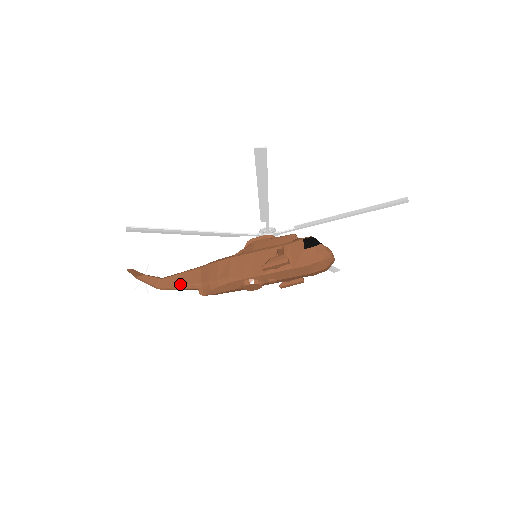
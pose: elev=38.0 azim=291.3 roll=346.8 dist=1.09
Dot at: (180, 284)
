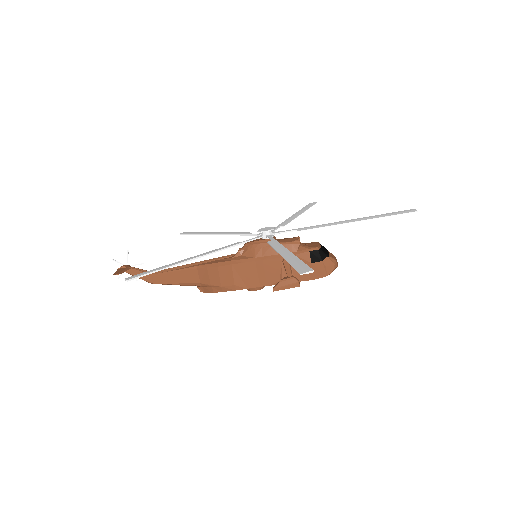
Dot at: (177, 282)
